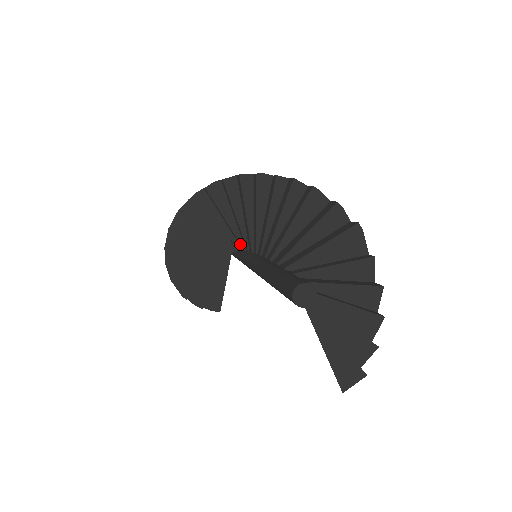
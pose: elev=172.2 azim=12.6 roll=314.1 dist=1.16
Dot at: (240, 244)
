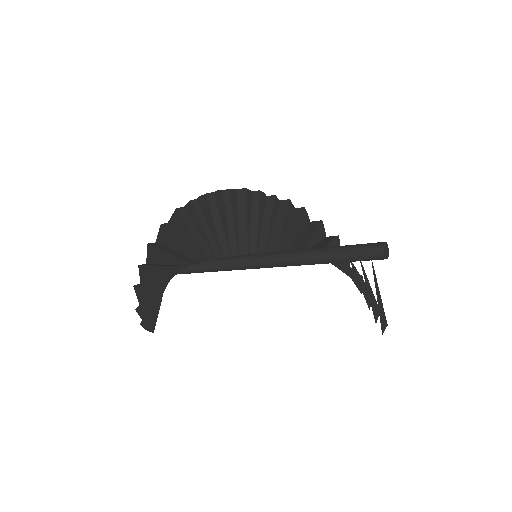
Dot at: (228, 249)
